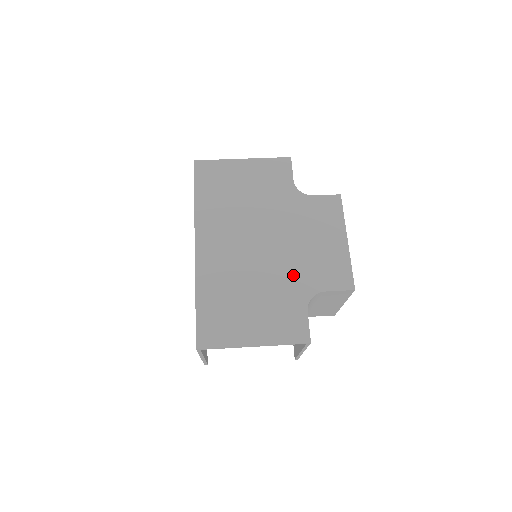
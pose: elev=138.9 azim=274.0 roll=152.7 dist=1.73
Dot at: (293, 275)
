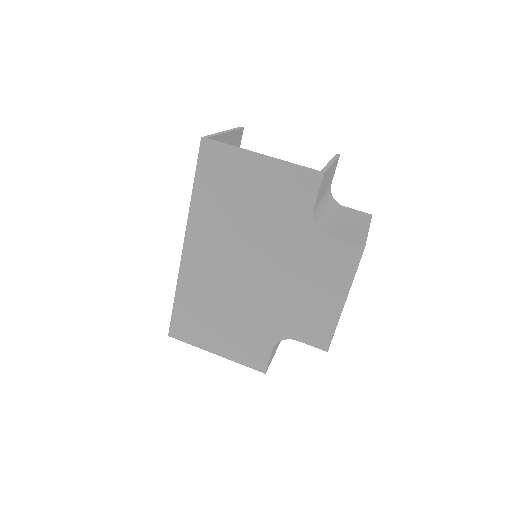
Dot at: (271, 313)
